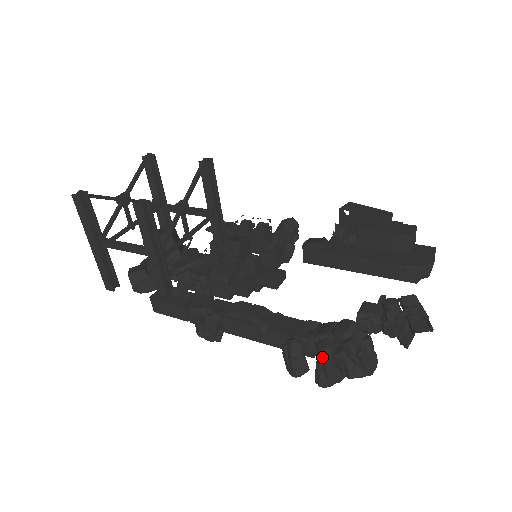
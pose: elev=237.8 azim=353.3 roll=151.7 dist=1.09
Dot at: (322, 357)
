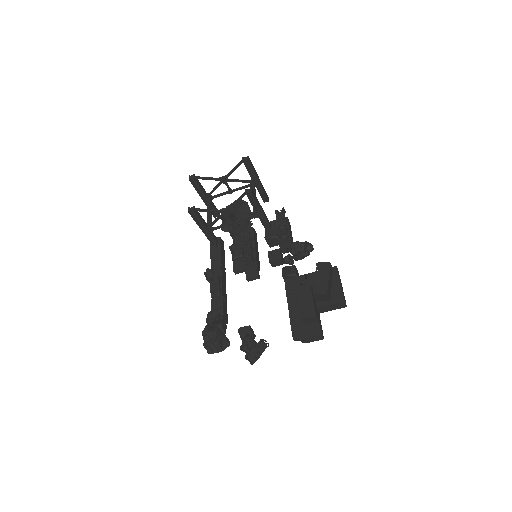
Dot at: (202, 331)
